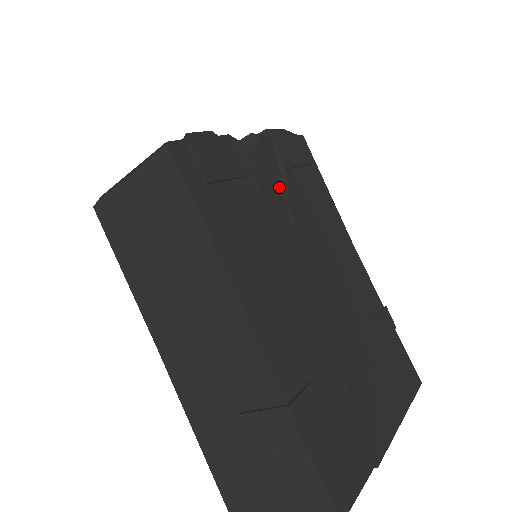
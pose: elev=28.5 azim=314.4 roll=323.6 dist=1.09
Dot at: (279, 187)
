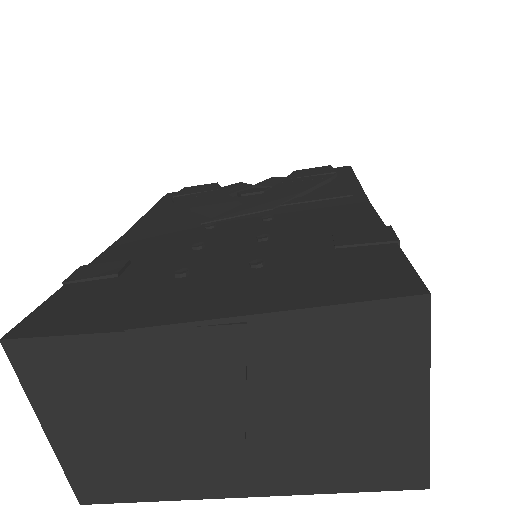
Dot at: occluded
